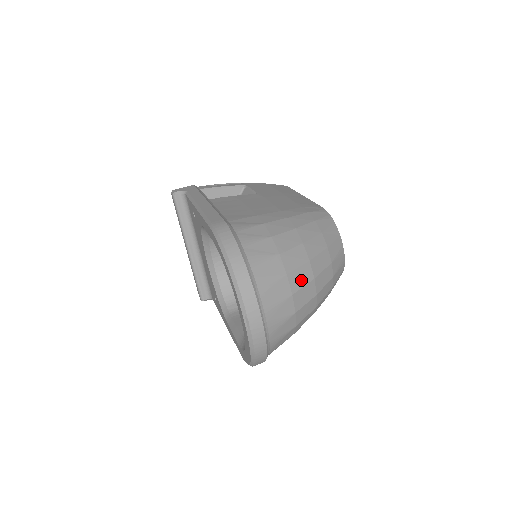
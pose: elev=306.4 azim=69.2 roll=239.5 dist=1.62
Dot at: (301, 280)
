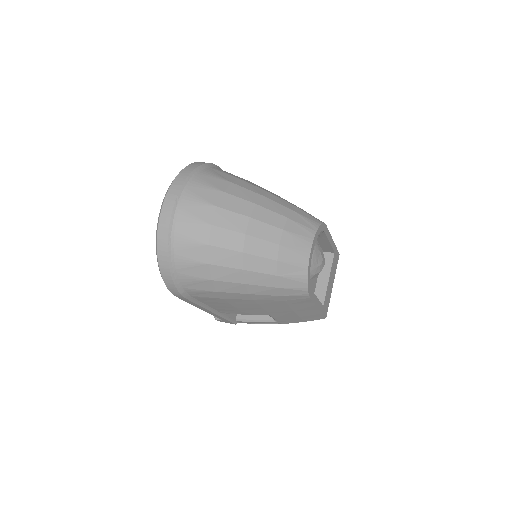
Dot at: (235, 206)
